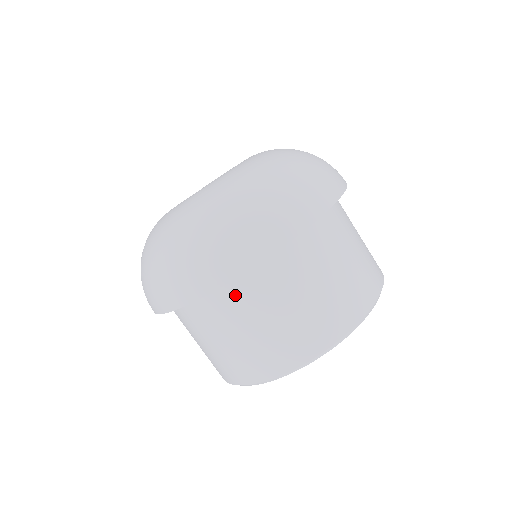
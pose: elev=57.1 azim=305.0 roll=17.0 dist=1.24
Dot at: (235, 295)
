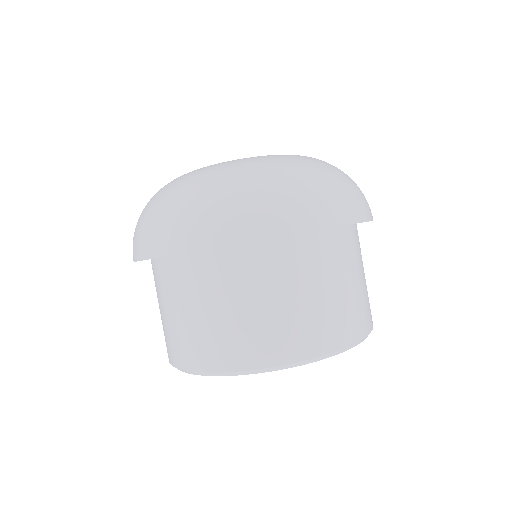
Dot at: (256, 261)
